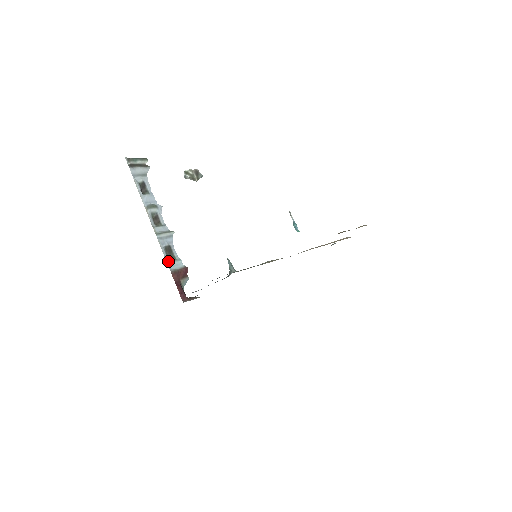
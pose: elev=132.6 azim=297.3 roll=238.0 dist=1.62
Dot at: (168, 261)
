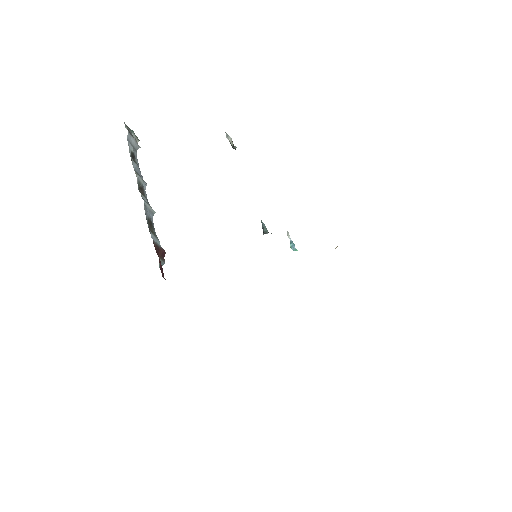
Dot at: (150, 231)
